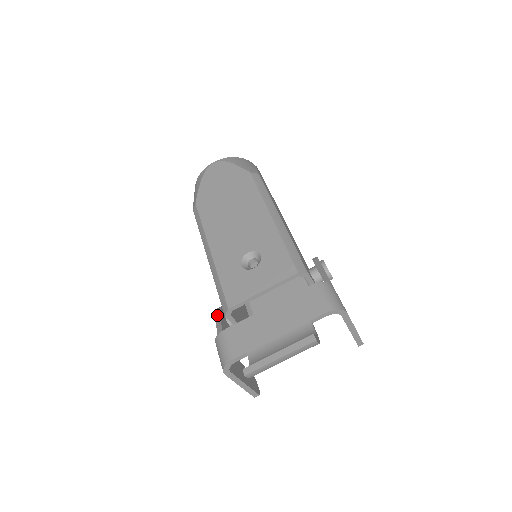
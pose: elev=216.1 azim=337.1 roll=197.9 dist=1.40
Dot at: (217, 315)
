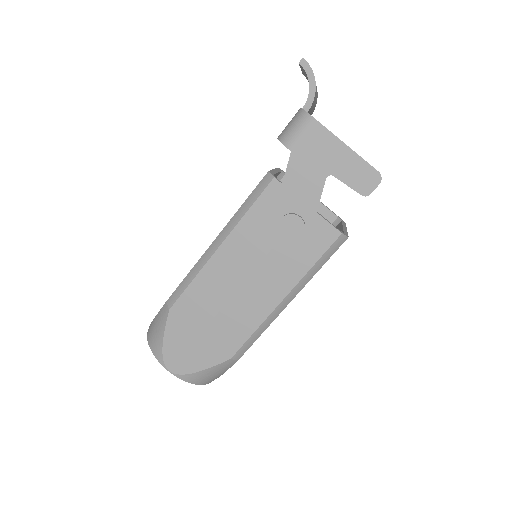
Dot at: (275, 210)
